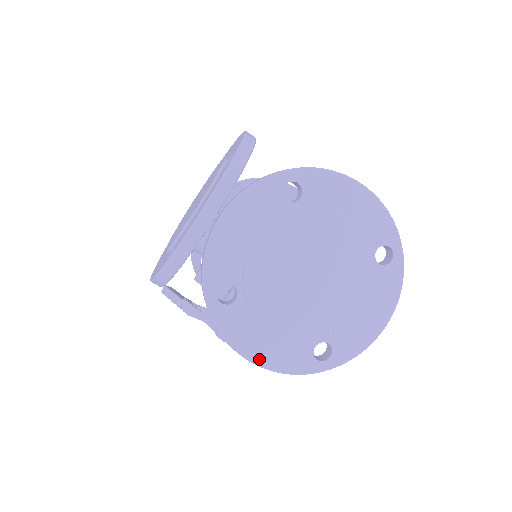
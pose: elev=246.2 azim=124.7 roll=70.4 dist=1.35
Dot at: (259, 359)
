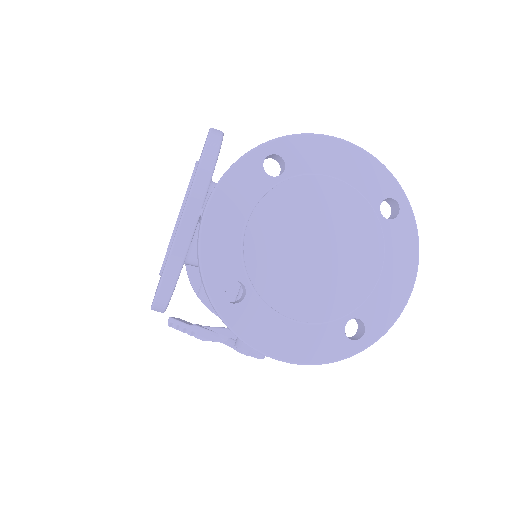
Dot at: (288, 355)
